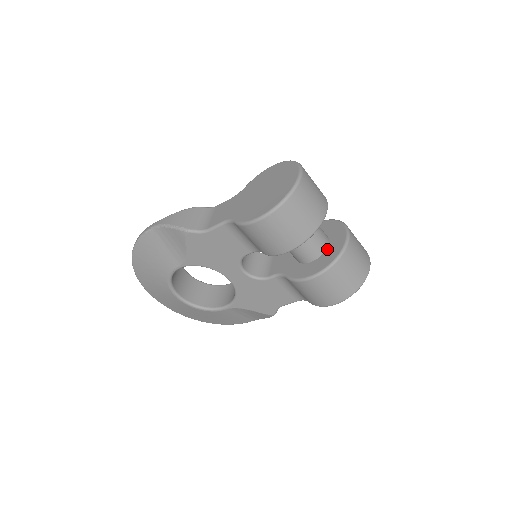
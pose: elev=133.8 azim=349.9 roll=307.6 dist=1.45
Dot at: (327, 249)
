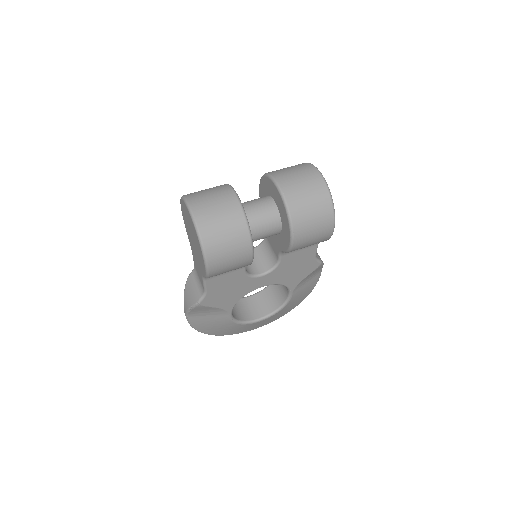
Dot at: (278, 209)
